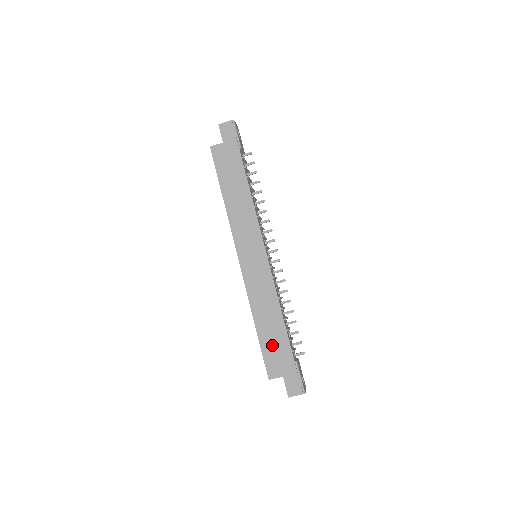
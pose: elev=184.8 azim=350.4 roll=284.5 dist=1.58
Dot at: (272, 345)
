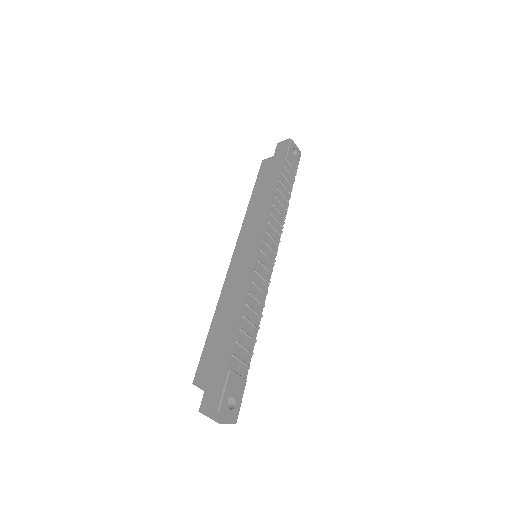
Dot at: (216, 343)
